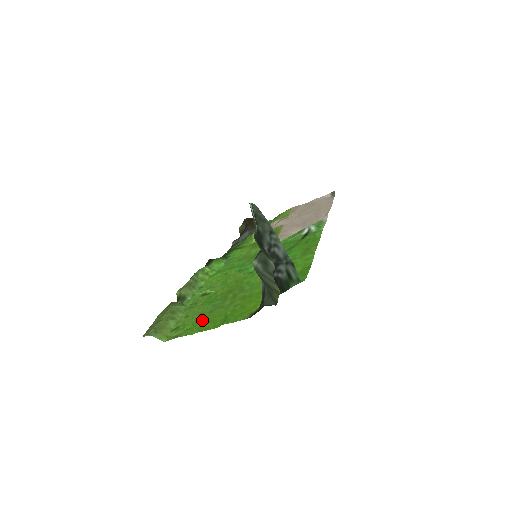
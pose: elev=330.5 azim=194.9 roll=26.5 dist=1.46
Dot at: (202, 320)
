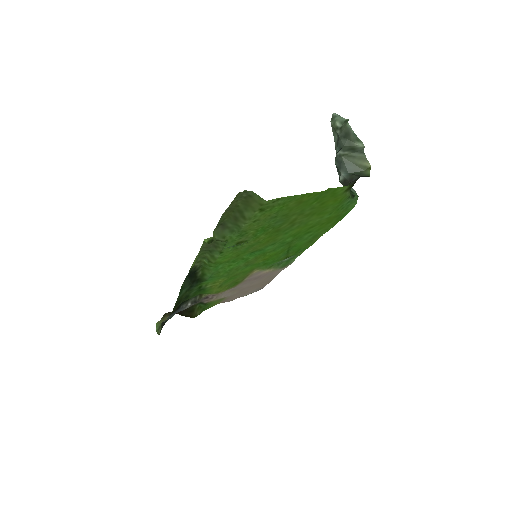
Dot at: (288, 208)
